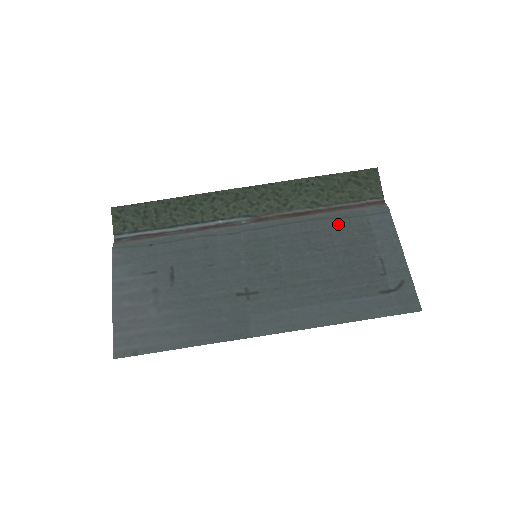
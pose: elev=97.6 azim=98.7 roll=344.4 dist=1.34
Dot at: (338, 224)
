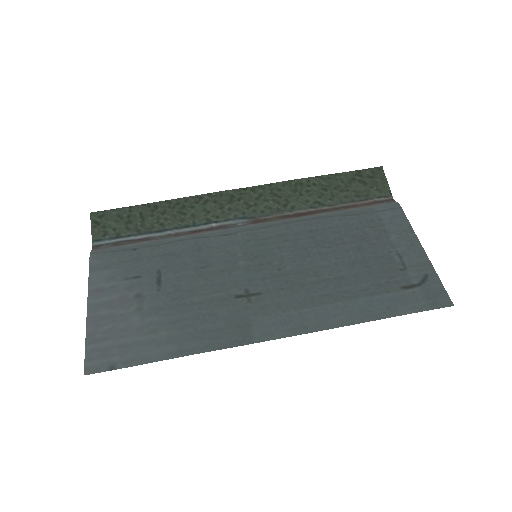
Dot at: (346, 221)
